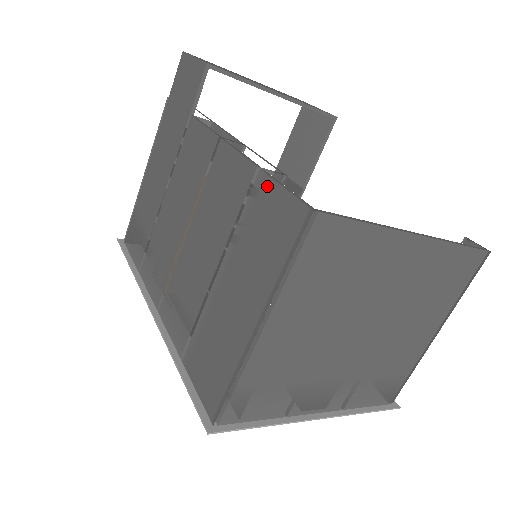
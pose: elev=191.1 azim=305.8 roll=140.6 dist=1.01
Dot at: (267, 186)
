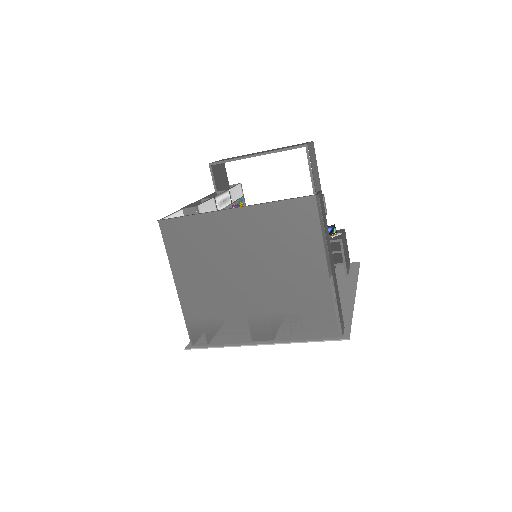
Dot at: occluded
